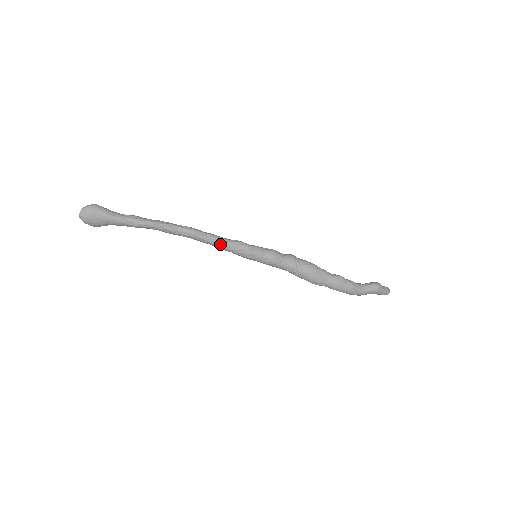
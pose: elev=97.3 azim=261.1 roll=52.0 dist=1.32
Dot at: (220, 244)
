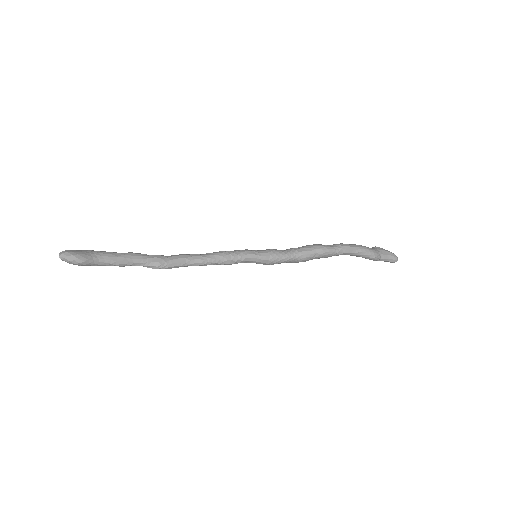
Dot at: (215, 253)
